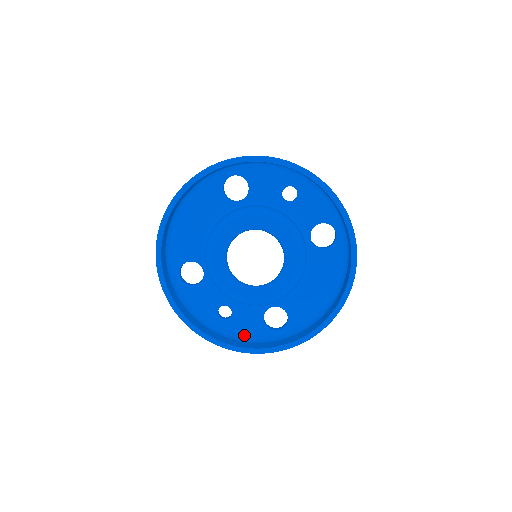
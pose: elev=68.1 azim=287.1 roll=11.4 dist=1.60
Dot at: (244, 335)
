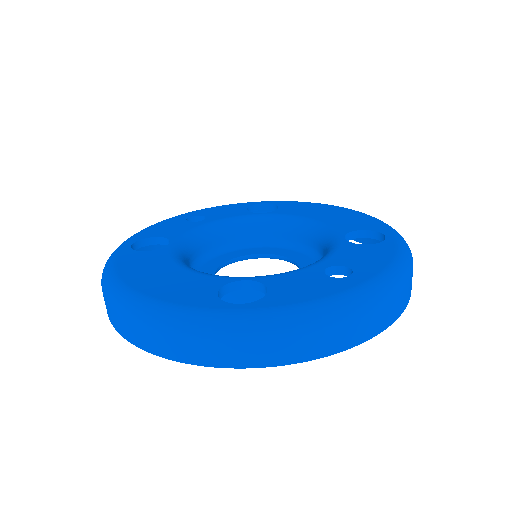
Dot at: occluded
